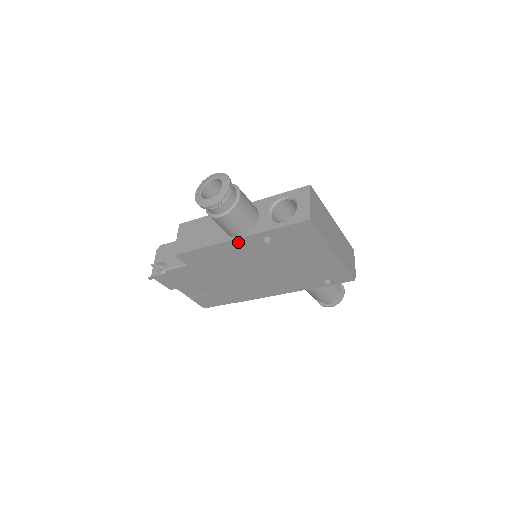
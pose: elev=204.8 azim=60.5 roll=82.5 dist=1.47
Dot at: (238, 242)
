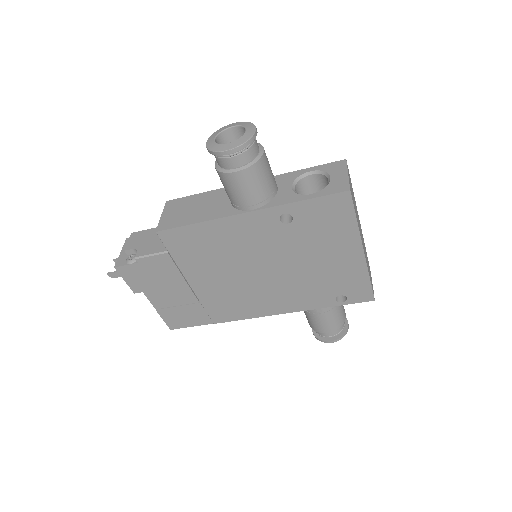
Dot at: (247, 218)
